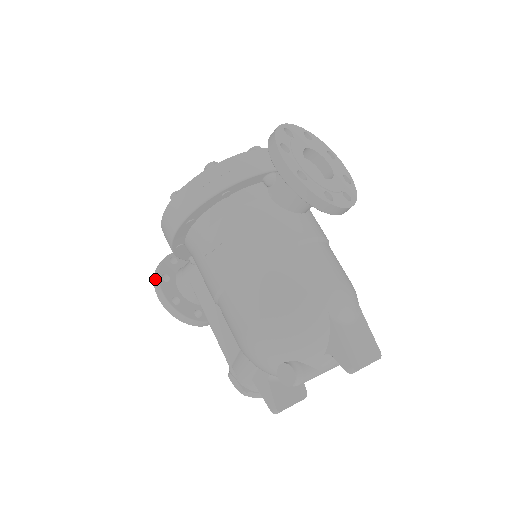
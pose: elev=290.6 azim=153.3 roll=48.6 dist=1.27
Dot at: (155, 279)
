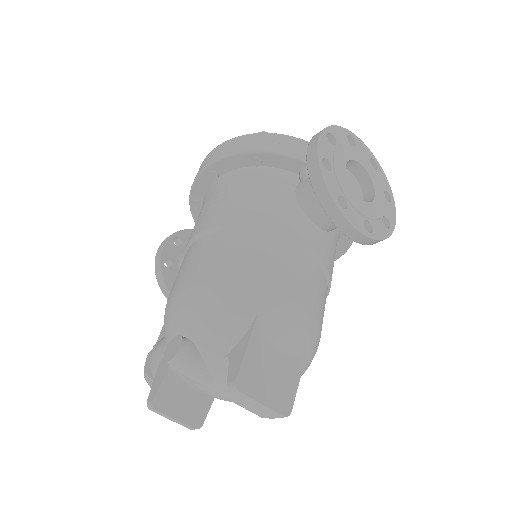
Dot at: (169, 236)
